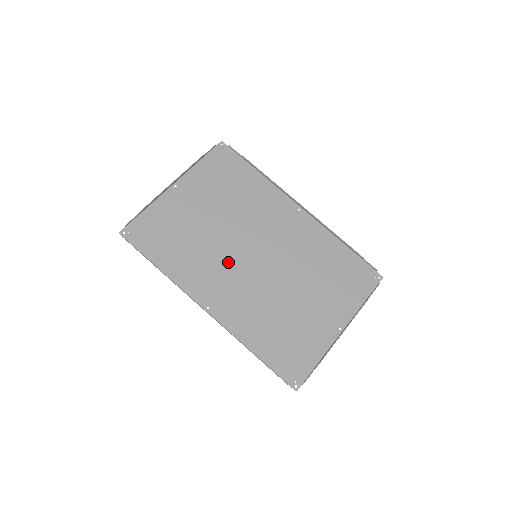
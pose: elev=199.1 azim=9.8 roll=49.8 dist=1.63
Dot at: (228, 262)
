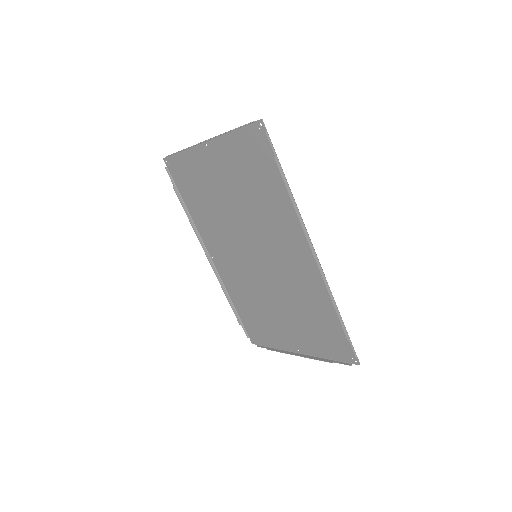
Dot at: (233, 242)
